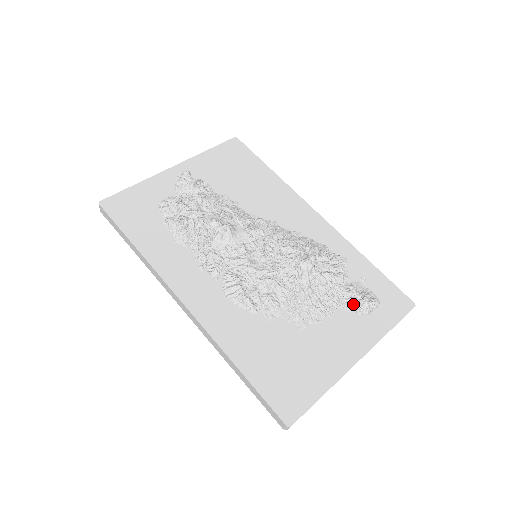
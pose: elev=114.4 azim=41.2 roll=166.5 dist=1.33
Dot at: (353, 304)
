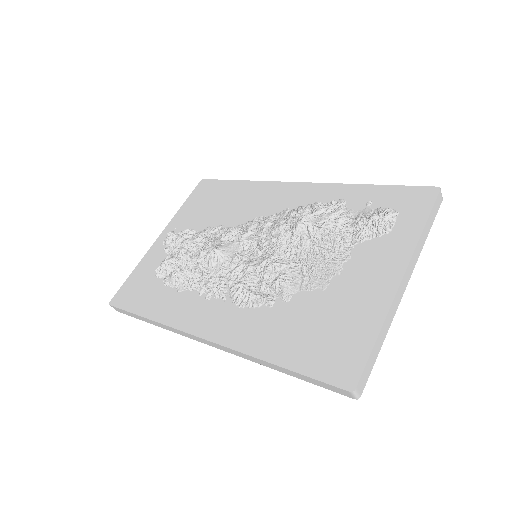
Dot at: (368, 231)
